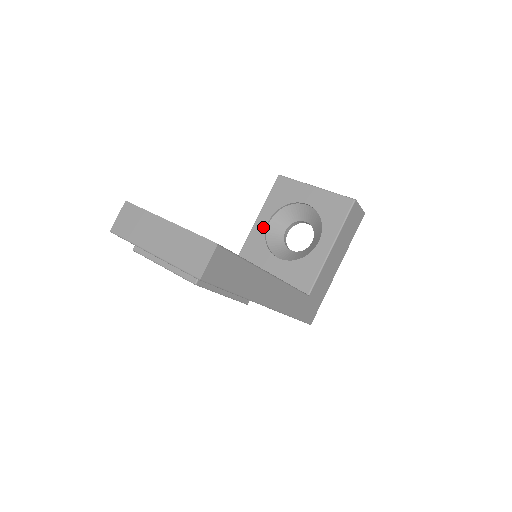
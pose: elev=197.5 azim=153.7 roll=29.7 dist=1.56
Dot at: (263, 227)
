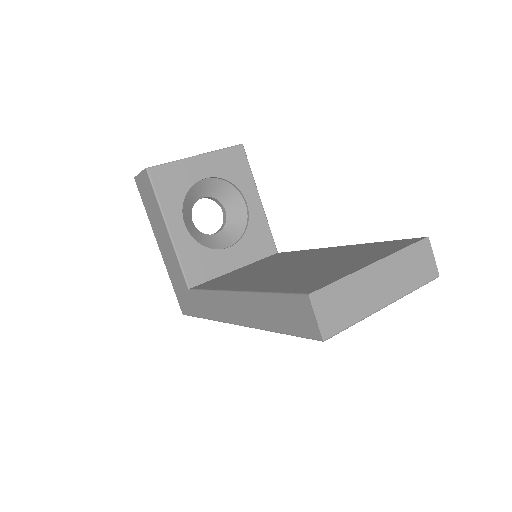
Dot at: (185, 234)
